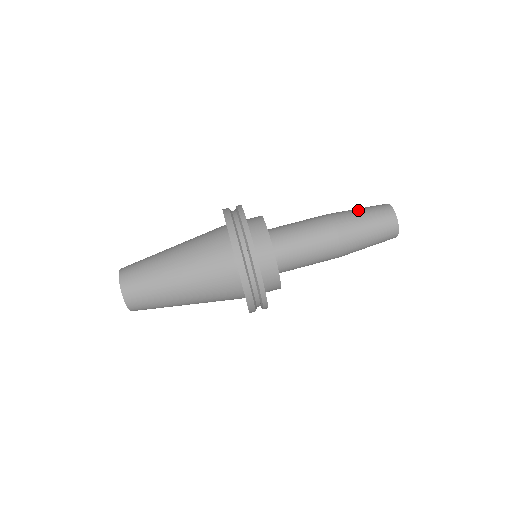
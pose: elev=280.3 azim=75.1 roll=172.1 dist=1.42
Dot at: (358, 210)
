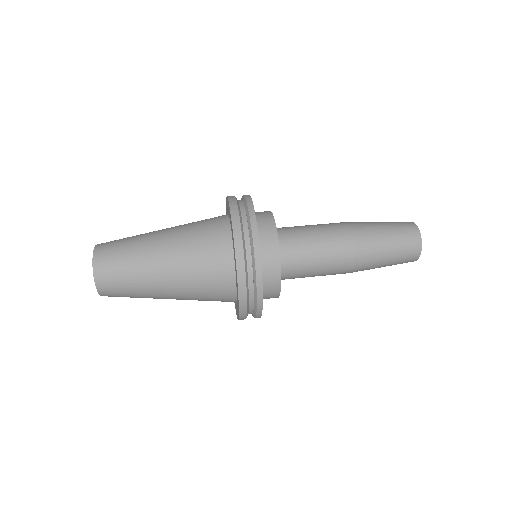
Dot at: occluded
